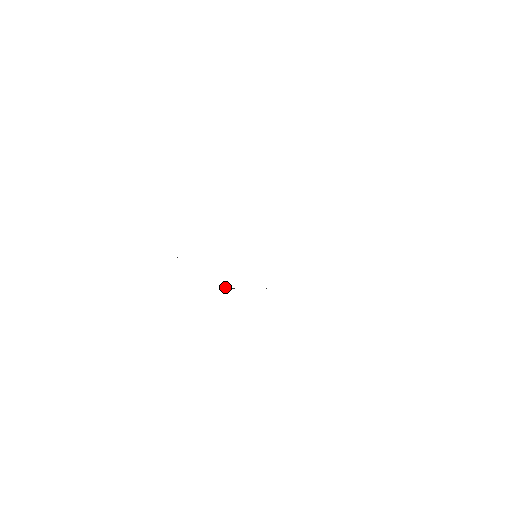
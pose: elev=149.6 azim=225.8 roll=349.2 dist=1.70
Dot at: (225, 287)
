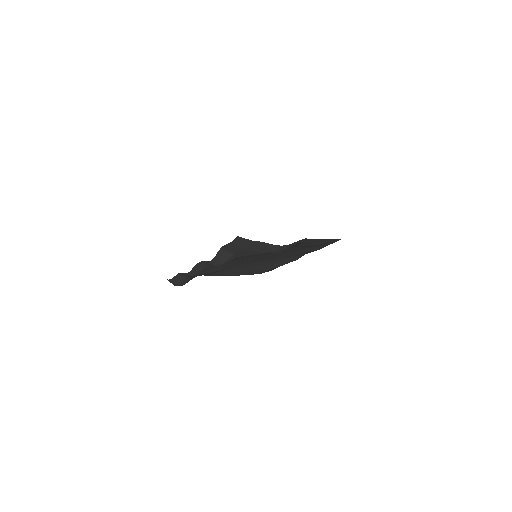
Dot at: (216, 256)
